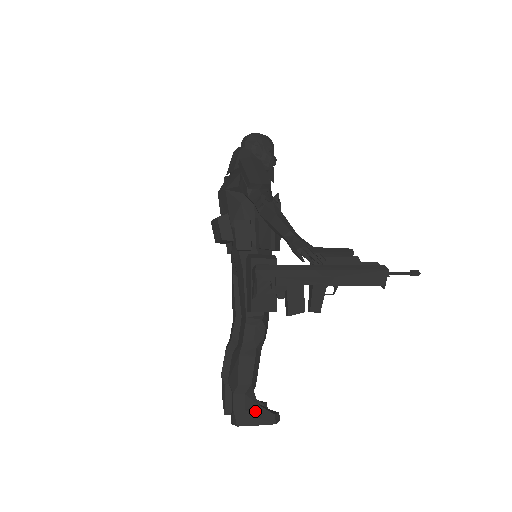
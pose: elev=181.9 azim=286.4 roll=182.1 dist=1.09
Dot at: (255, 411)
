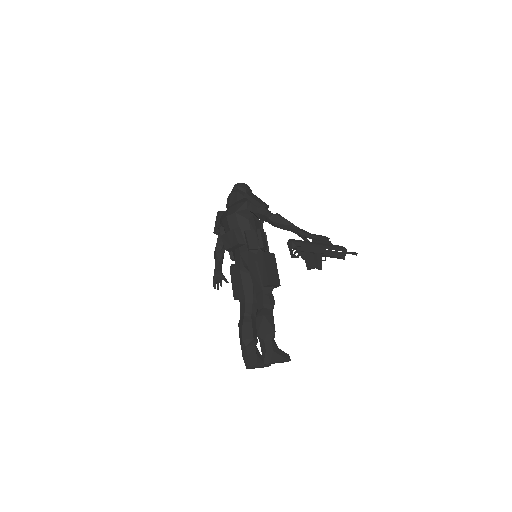
Dot at: (278, 352)
